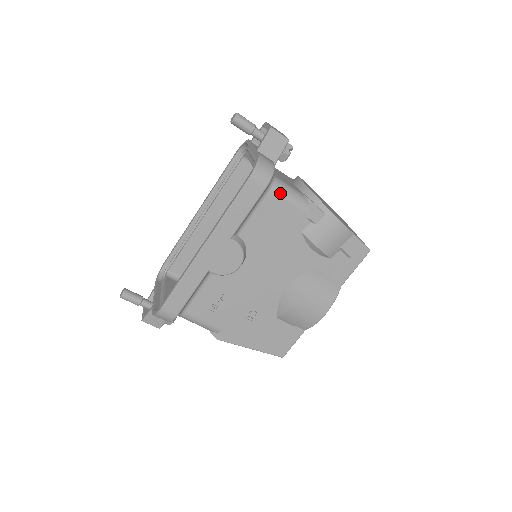
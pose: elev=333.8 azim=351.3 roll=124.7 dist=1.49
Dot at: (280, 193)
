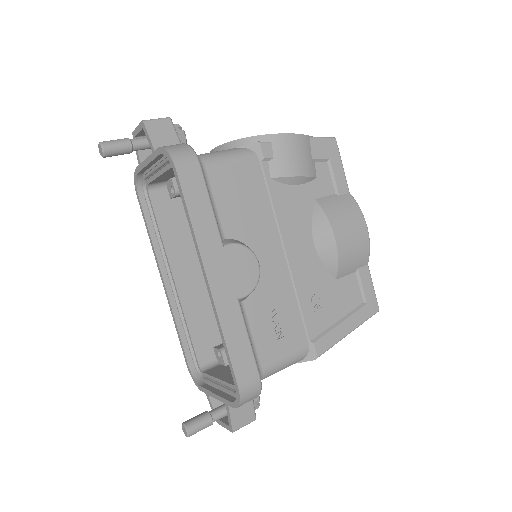
Dot at: (216, 162)
